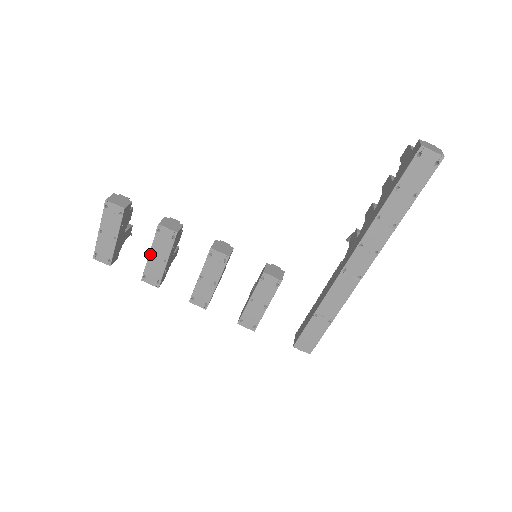
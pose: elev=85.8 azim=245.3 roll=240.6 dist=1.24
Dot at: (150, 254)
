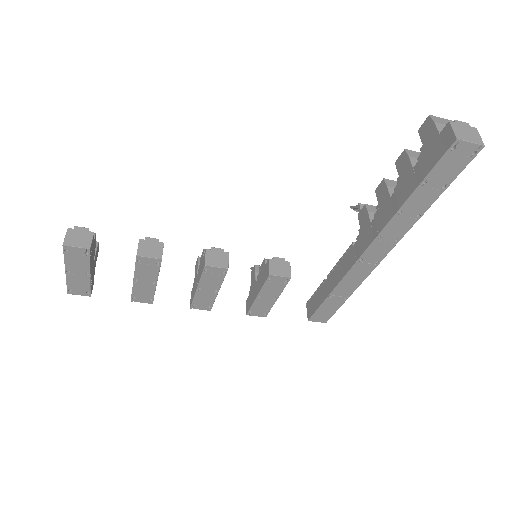
Dot at: (134, 280)
